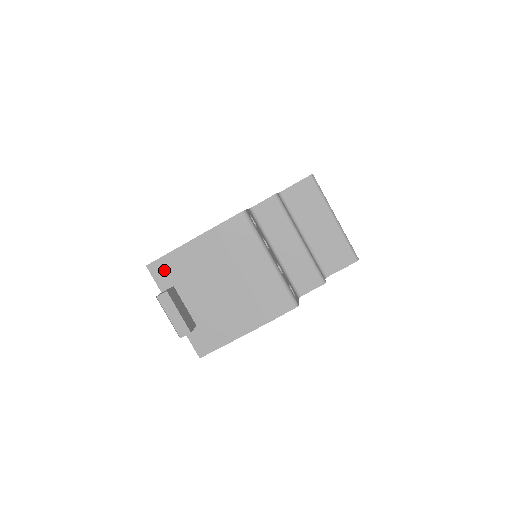
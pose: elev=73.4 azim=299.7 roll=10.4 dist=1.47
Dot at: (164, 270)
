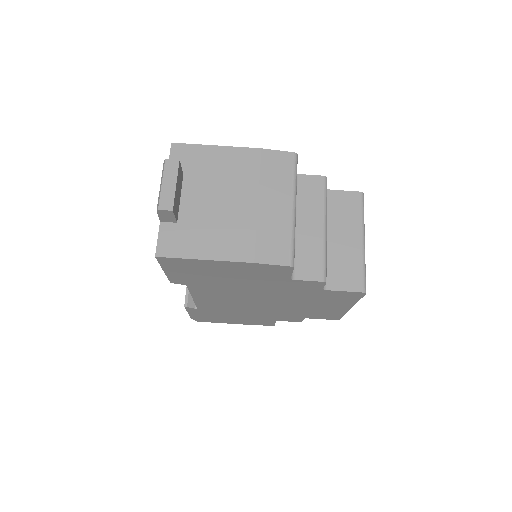
Dot at: (186, 156)
